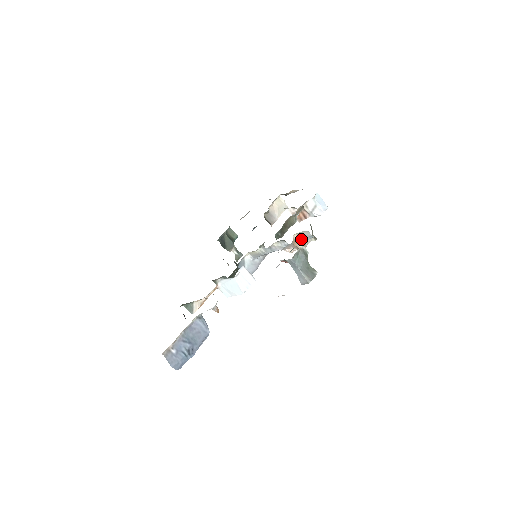
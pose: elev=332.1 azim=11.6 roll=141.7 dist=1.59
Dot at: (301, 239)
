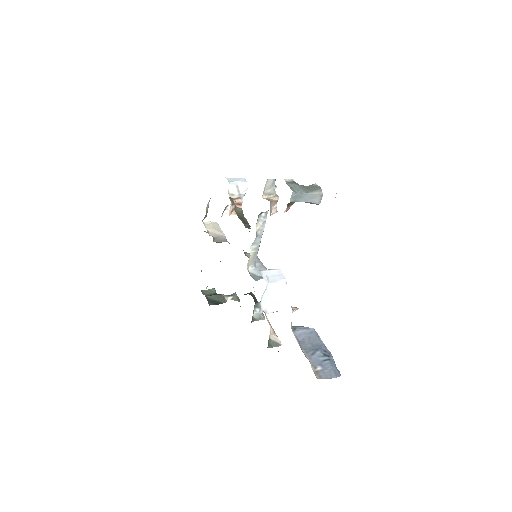
Dot at: (270, 194)
